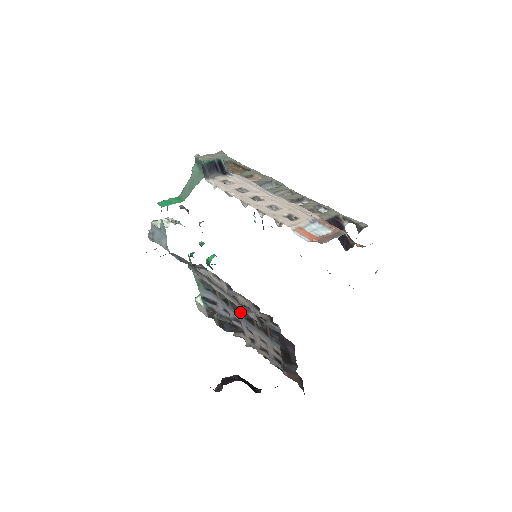
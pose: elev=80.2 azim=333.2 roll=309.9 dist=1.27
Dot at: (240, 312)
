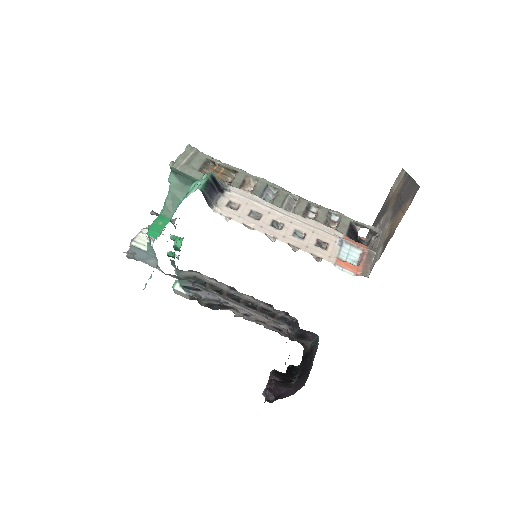
Dot at: (238, 300)
